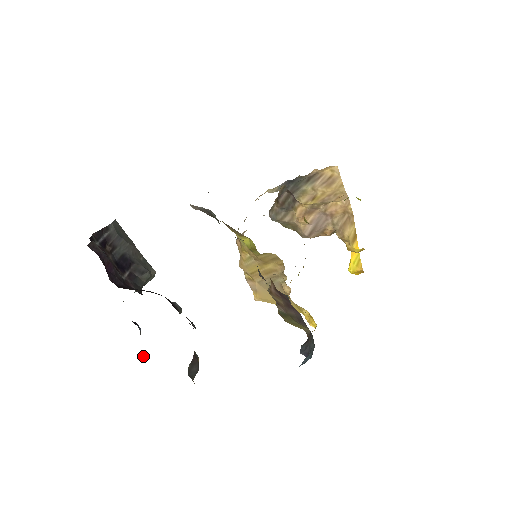
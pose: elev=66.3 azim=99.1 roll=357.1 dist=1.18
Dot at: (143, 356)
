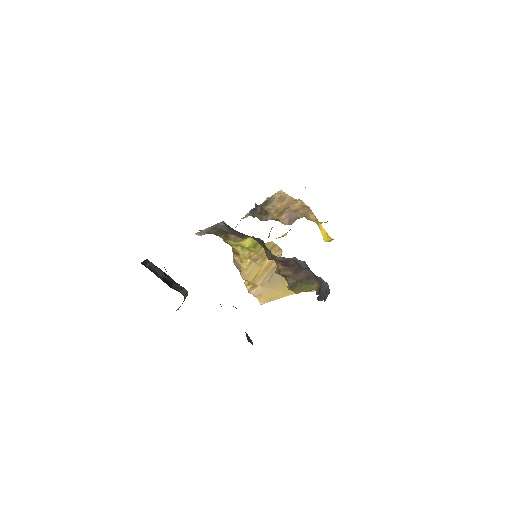
Dot at: occluded
